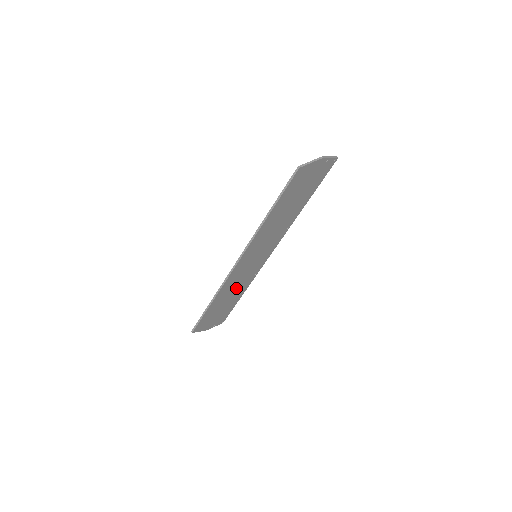
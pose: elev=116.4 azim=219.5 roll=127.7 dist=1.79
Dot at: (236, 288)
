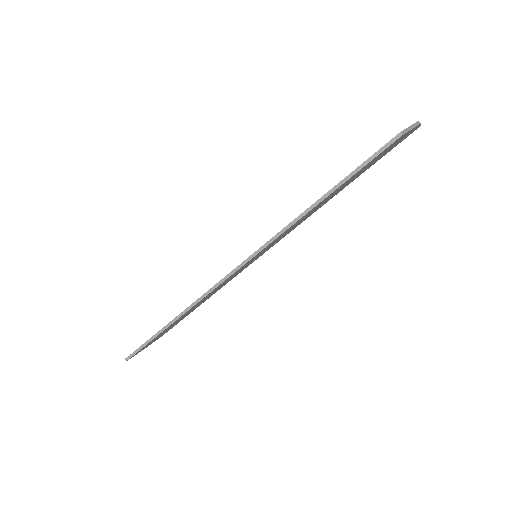
Dot at: (207, 297)
